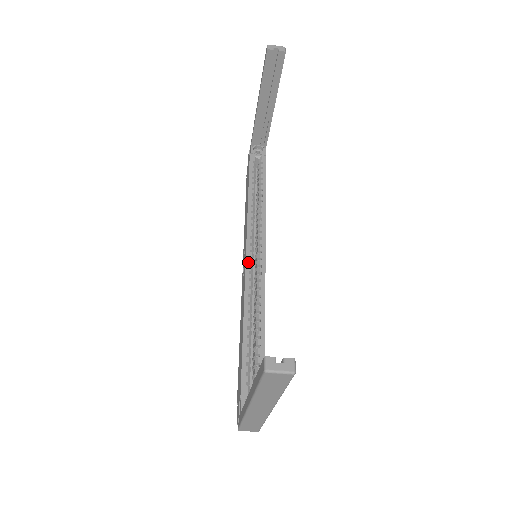
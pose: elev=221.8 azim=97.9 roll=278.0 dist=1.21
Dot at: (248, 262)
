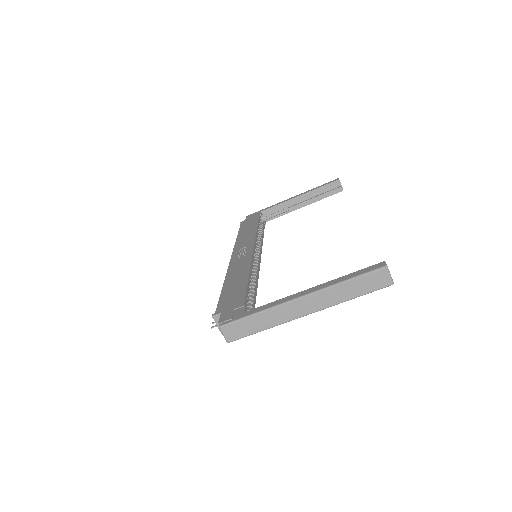
Dot at: (254, 252)
